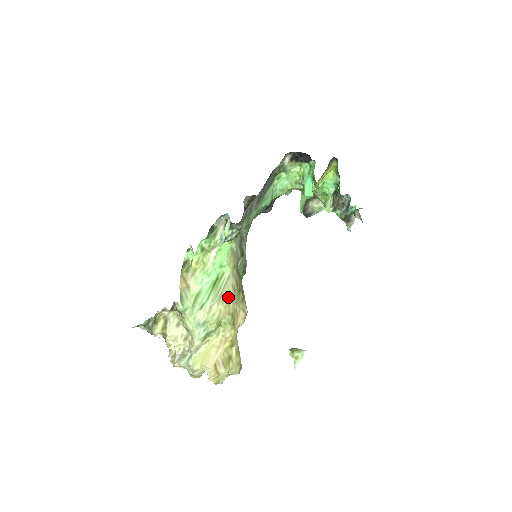
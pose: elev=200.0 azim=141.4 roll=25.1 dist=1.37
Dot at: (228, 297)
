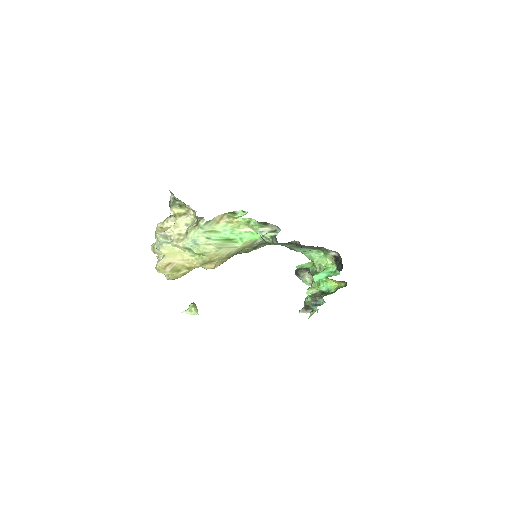
Dot at: (222, 253)
